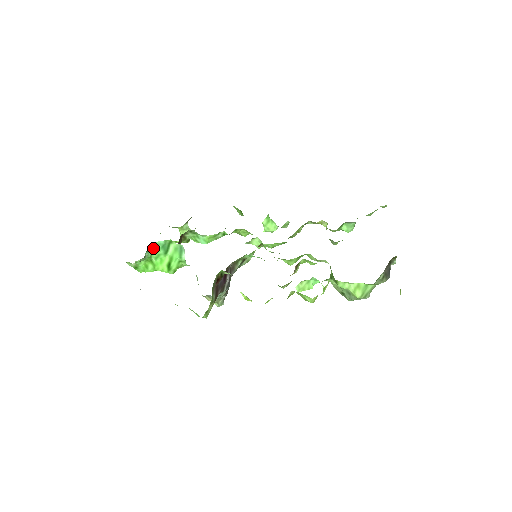
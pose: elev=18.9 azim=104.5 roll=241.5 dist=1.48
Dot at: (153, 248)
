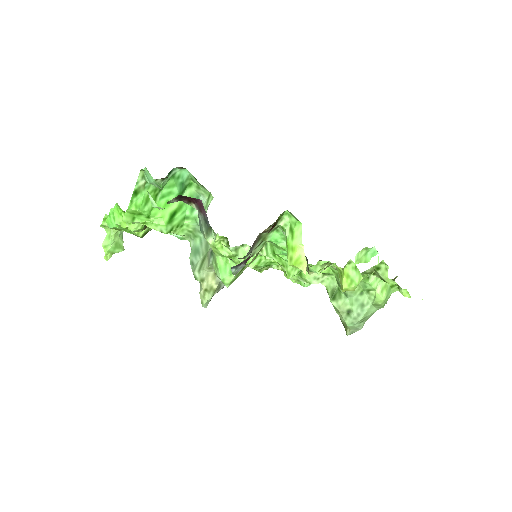
Dot at: (173, 177)
